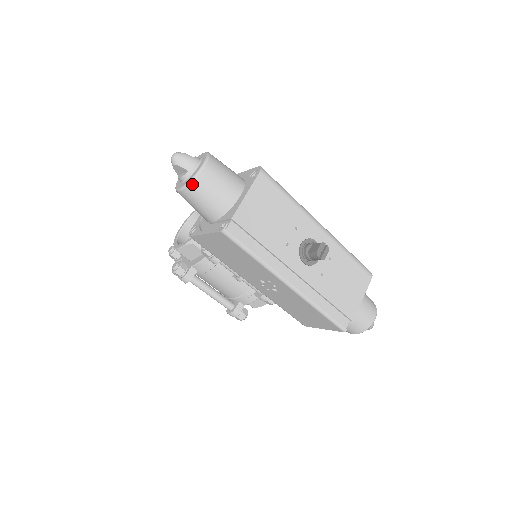
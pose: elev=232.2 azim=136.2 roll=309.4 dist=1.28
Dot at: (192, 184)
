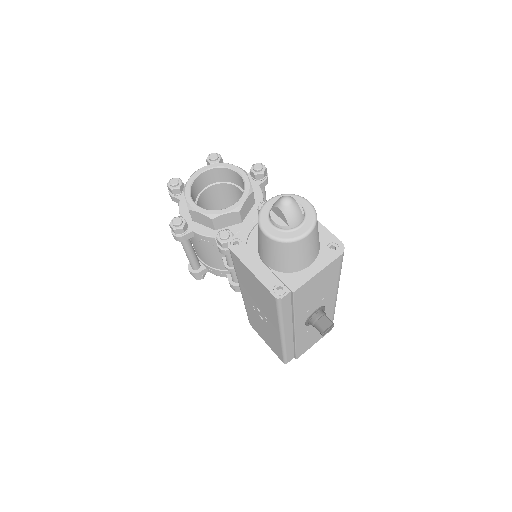
Dot at: (284, 243)
